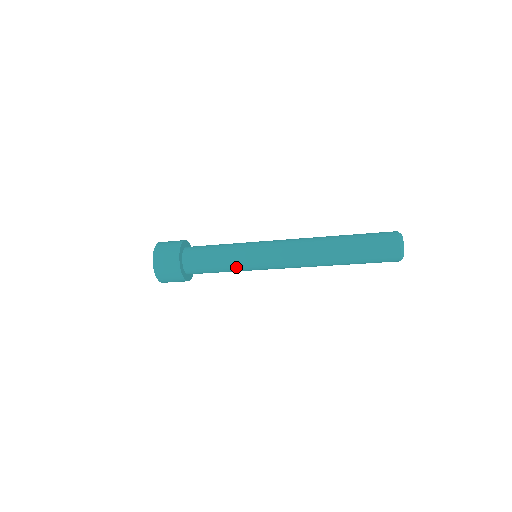
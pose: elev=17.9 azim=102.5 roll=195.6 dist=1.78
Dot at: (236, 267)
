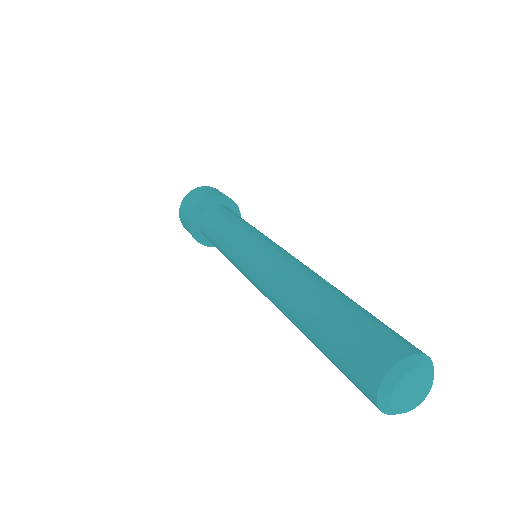
Dot at: occluded
